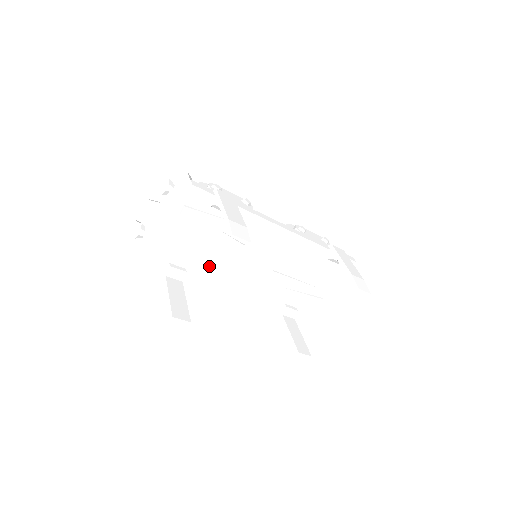
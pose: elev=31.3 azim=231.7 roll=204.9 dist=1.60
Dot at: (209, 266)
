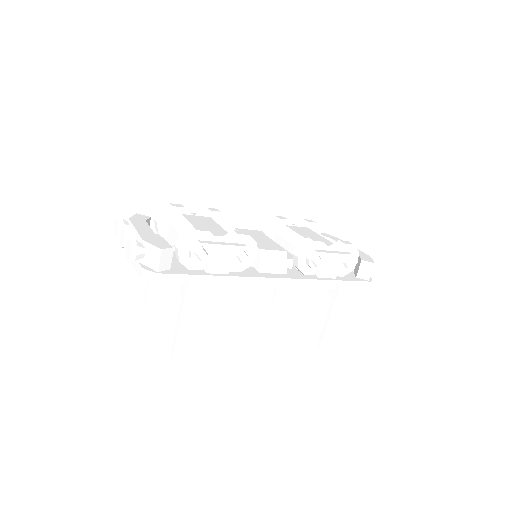
Dot at: occluded
